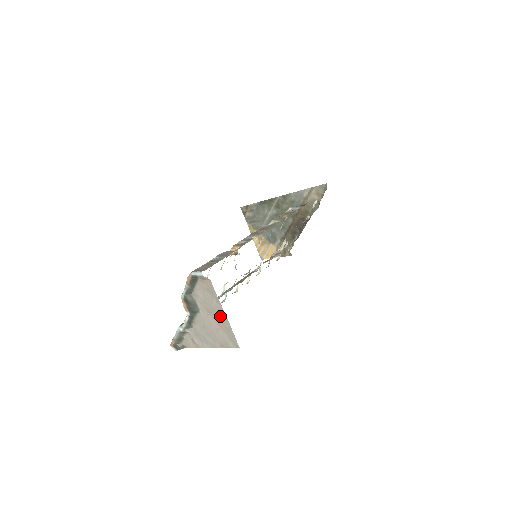
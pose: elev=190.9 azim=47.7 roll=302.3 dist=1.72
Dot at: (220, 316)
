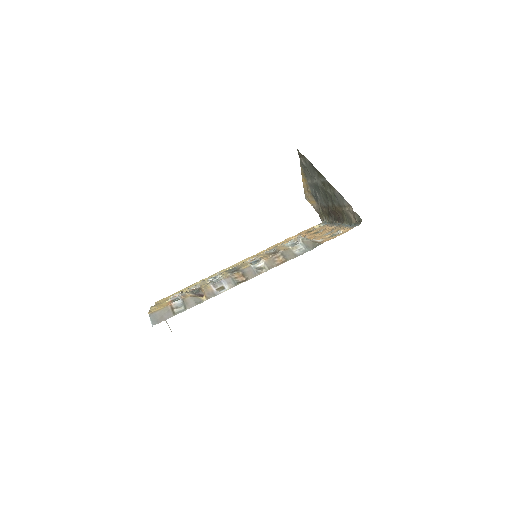
Dot at: occluded
